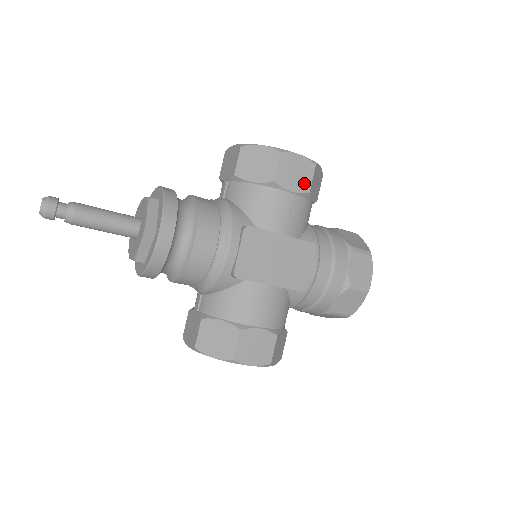
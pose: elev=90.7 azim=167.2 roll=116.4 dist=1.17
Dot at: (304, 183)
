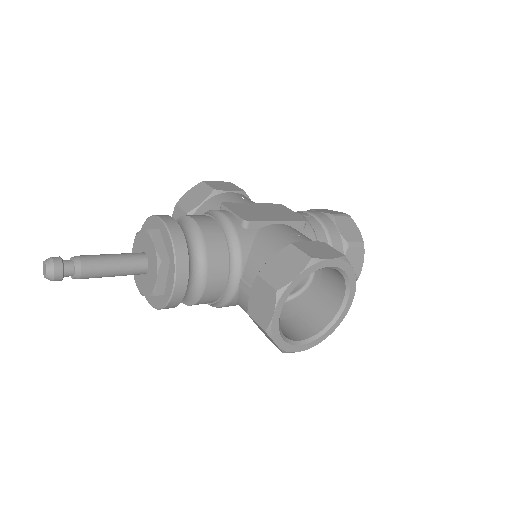
Dot at: (235, 188)
